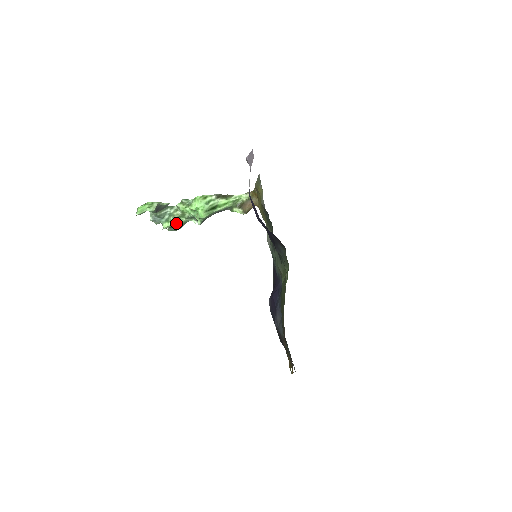
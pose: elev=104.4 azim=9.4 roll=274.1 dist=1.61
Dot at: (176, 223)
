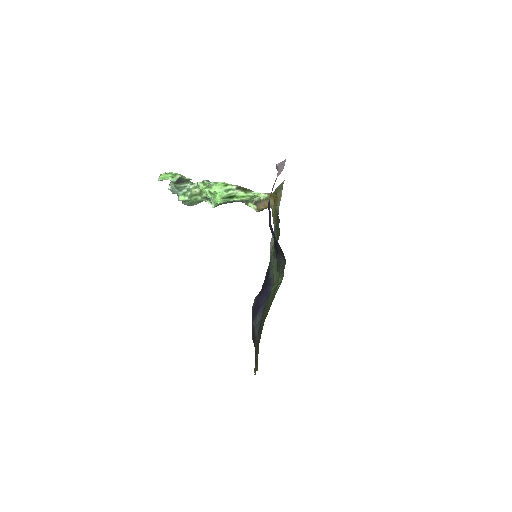
Dot at: (192, 199)
